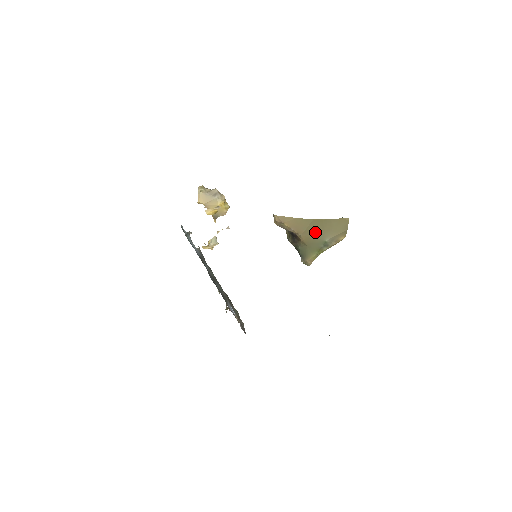
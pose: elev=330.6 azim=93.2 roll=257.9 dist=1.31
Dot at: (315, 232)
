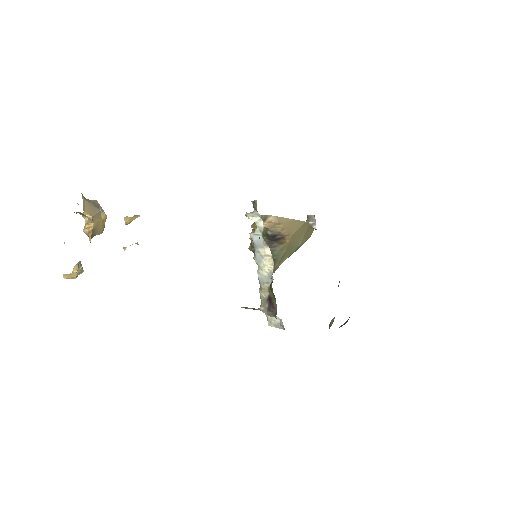
Dot at: (299, 235)
